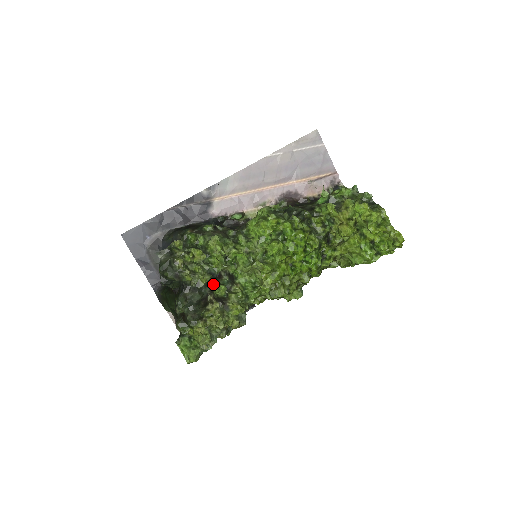
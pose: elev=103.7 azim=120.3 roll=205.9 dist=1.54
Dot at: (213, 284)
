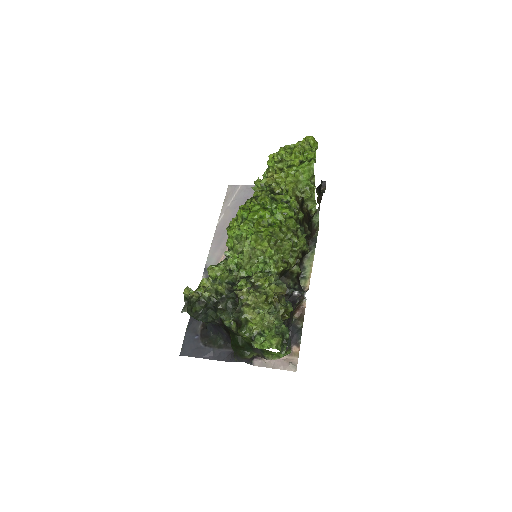
Dot at: (235, 288)
